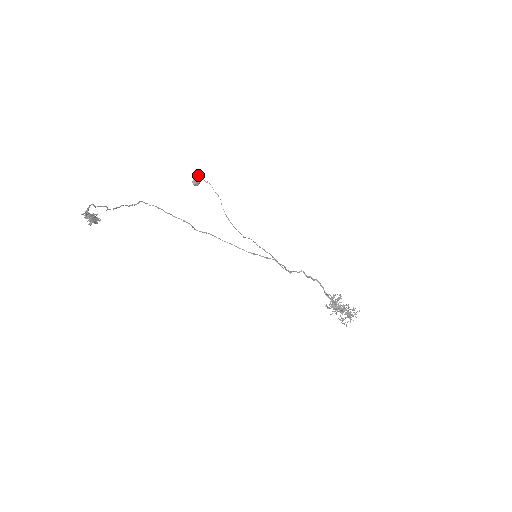
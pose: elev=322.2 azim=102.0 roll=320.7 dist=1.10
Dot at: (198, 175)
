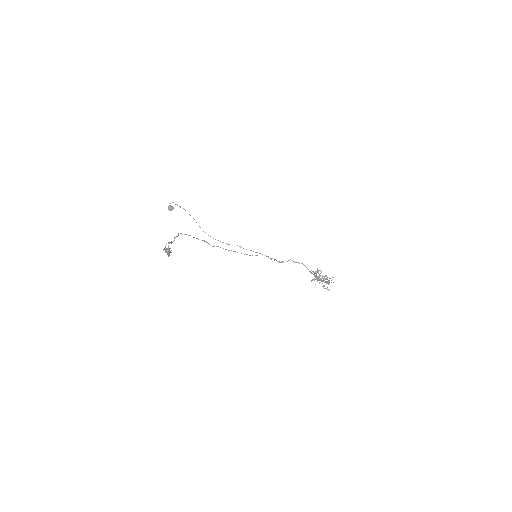
Dot at: occluded
